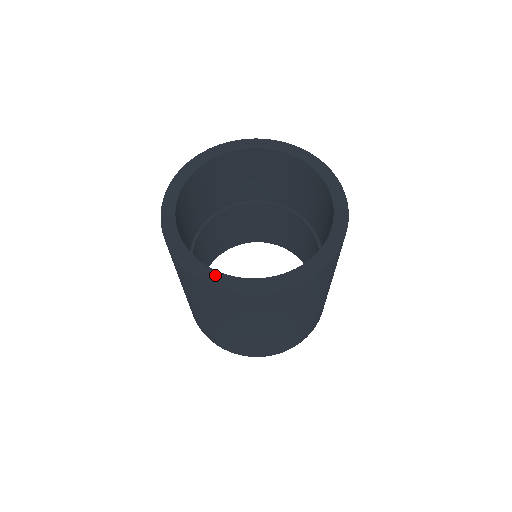
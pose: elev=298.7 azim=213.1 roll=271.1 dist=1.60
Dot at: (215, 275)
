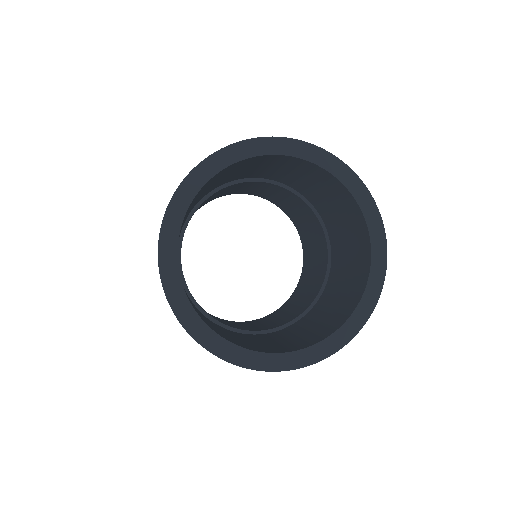
Dot at: (179, 293)
